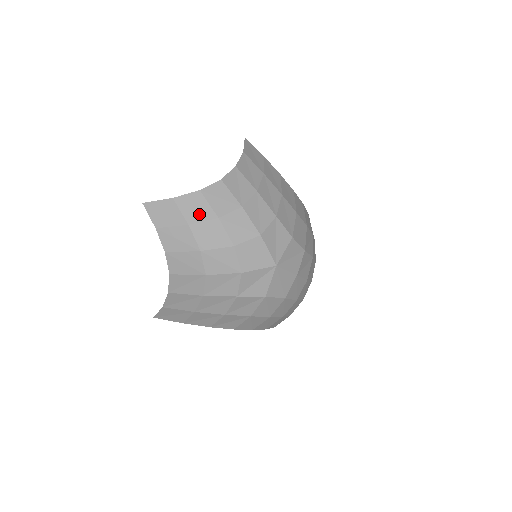
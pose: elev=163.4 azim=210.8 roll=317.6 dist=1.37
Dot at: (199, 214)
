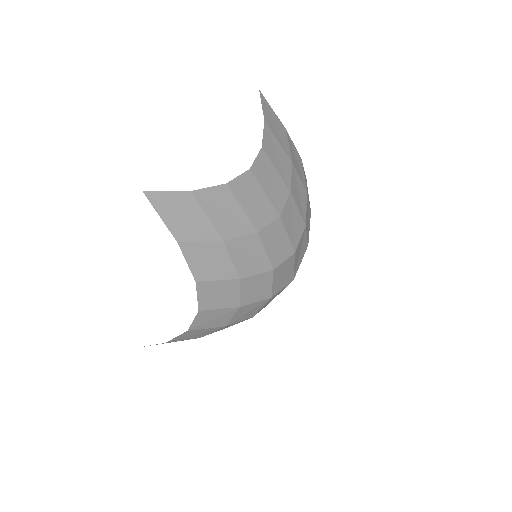
Dot at: (203, 334)
